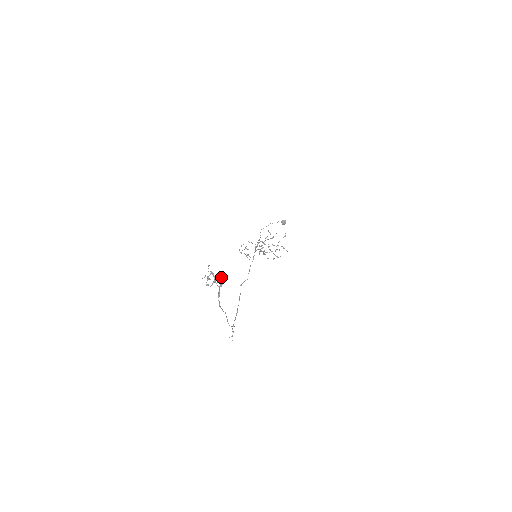
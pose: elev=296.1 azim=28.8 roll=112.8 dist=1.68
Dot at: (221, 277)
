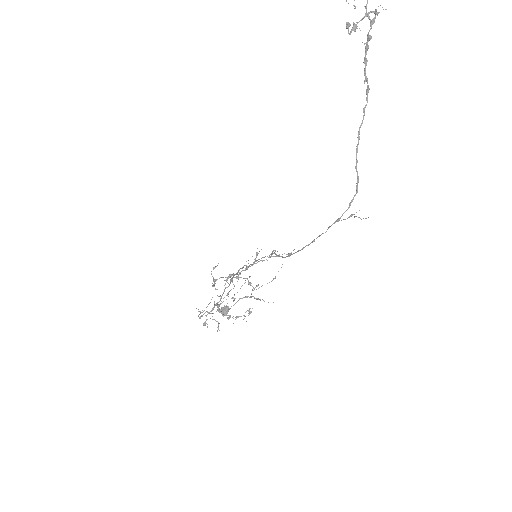
Dot at: (369, 12)
